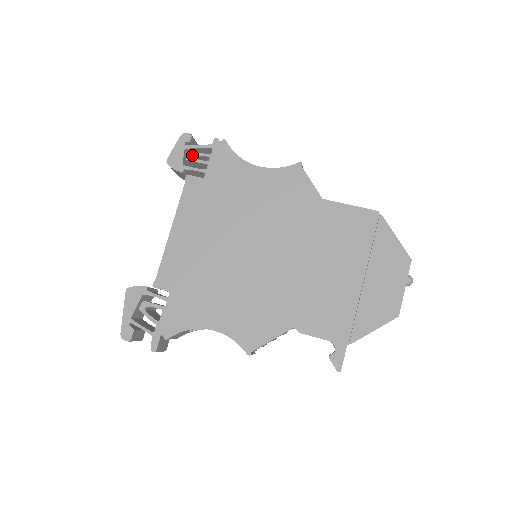
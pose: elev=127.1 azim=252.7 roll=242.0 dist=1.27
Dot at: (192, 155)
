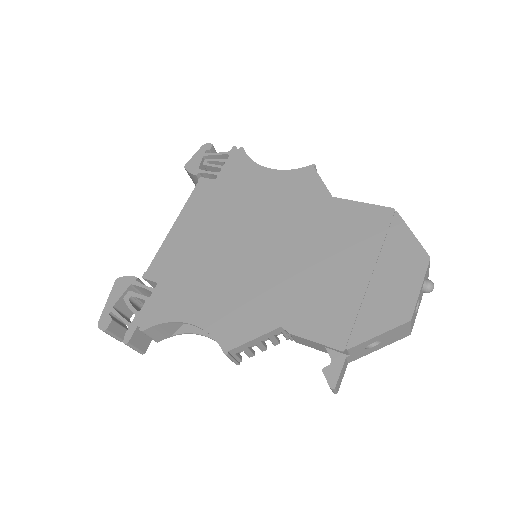
Dot at: (209, 161)
